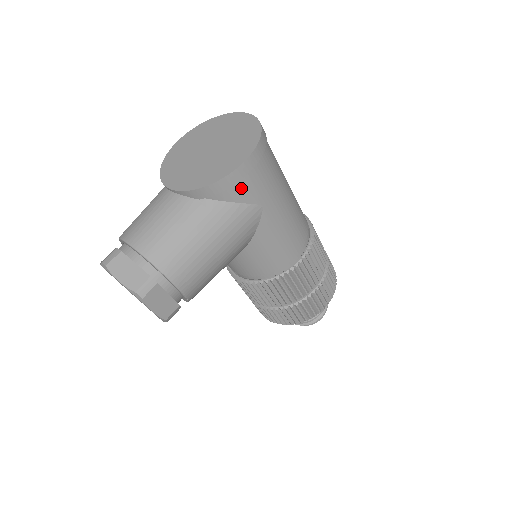
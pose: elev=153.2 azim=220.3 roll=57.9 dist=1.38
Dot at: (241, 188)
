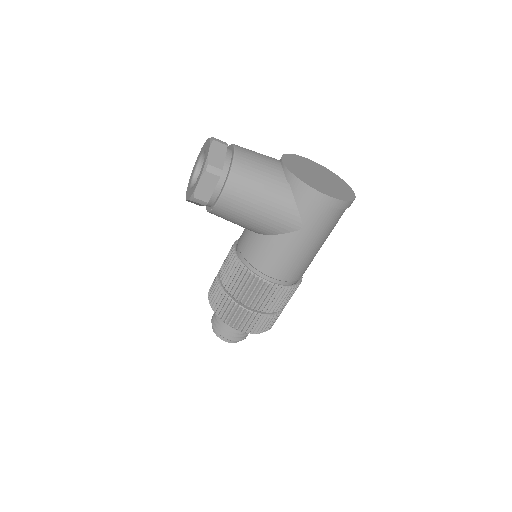
Dot at: (309, 204)
